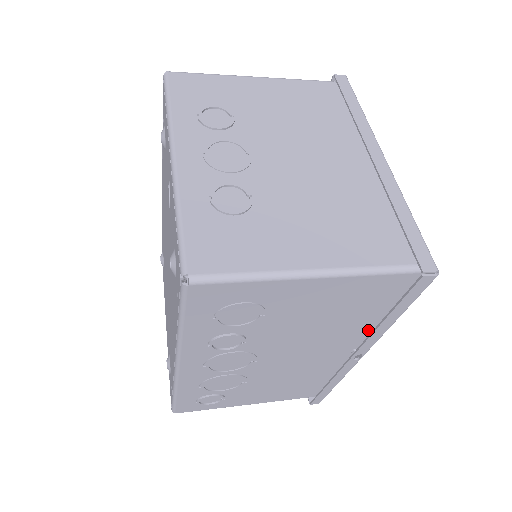
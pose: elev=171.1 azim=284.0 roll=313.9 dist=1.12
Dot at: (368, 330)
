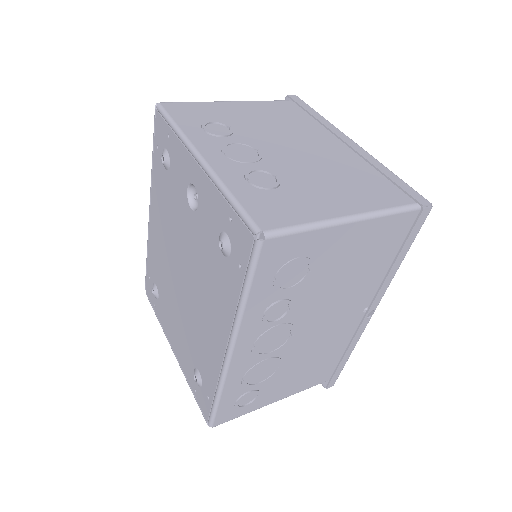
Dot at: (378, 282)
